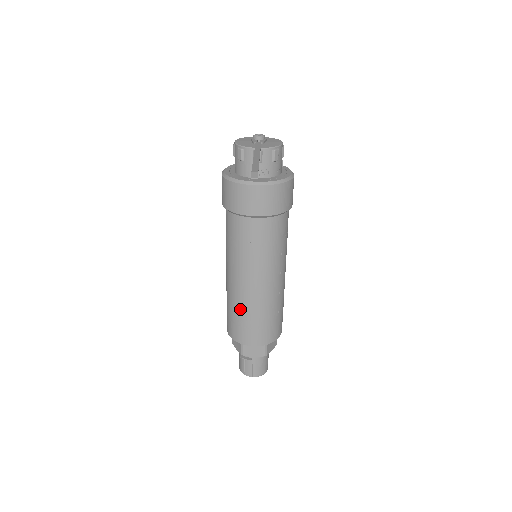
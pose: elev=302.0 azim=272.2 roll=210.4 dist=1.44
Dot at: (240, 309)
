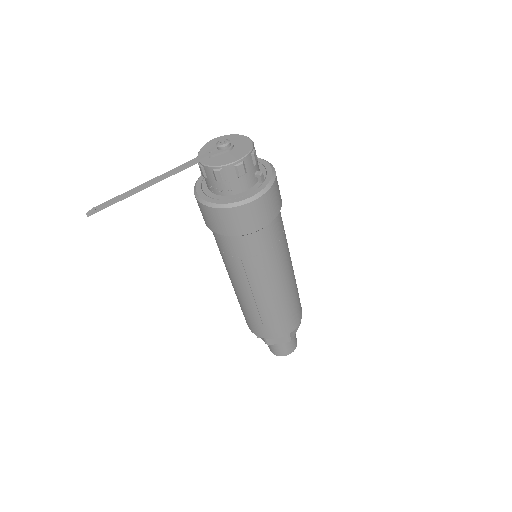
Dot at: occluded
